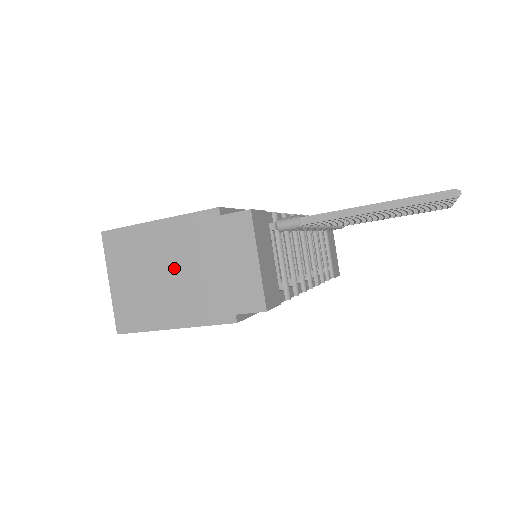
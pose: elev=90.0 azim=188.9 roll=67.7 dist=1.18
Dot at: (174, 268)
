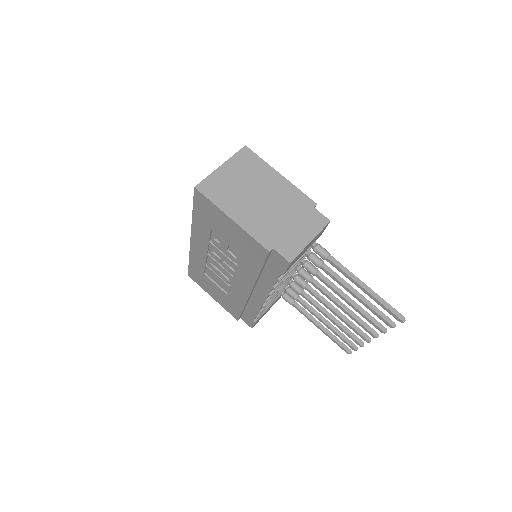
Dot at: (265, 199)
